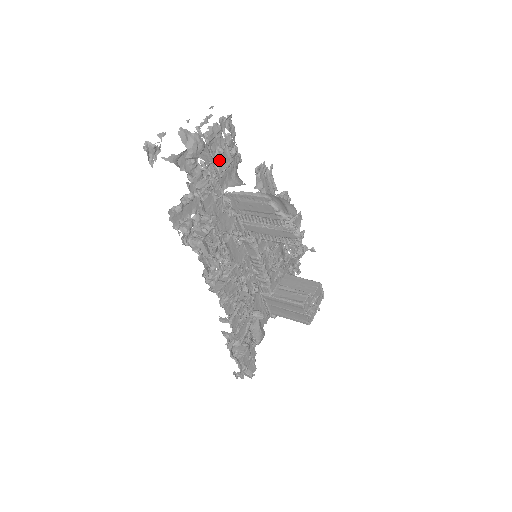
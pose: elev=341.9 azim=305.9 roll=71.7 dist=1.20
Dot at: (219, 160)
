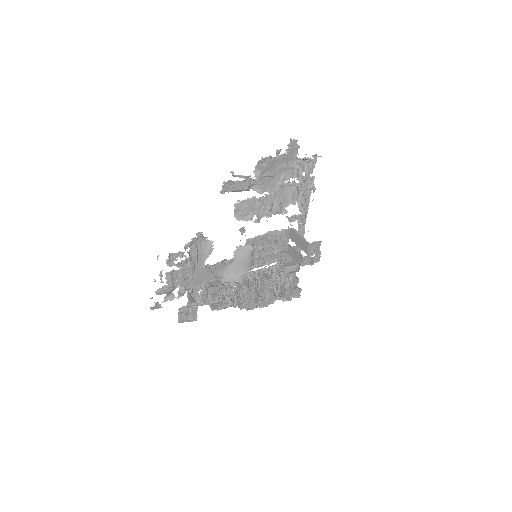
Dot at: (185, 276)
